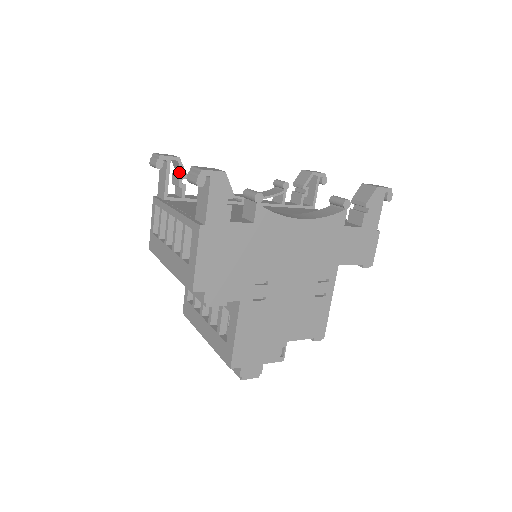
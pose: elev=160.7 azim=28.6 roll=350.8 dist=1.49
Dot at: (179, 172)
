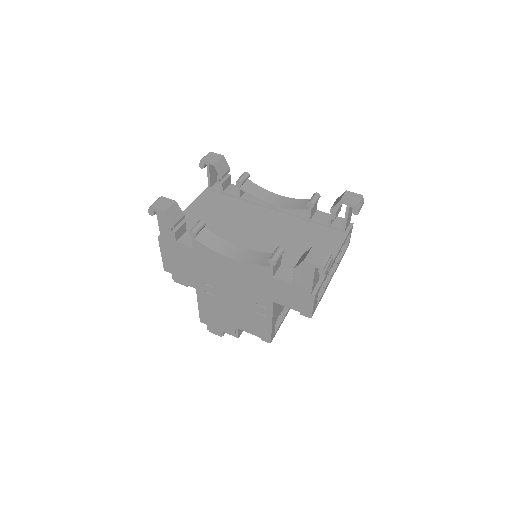
Dot at: (223, 171)
